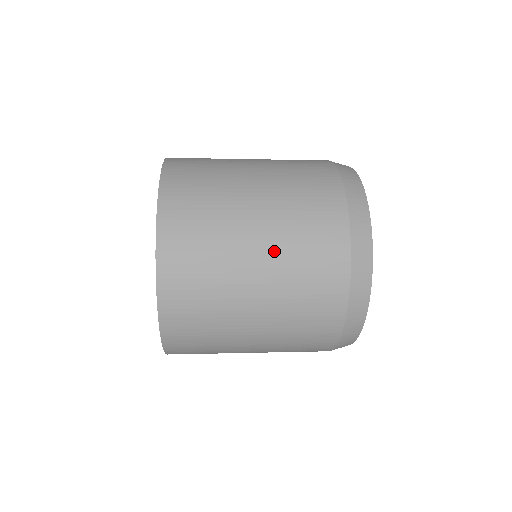
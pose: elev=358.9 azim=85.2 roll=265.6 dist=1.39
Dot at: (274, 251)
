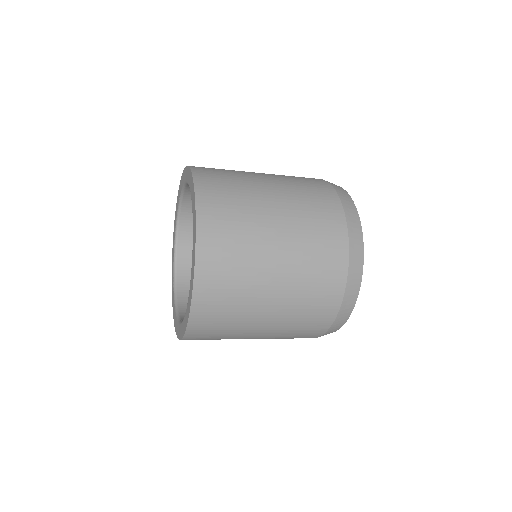
Dot at: (284, 193)
